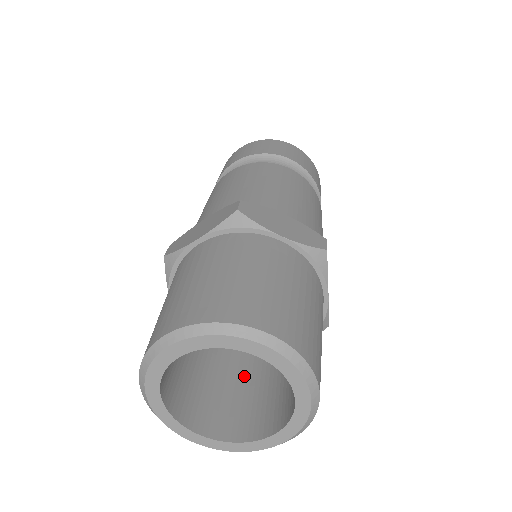
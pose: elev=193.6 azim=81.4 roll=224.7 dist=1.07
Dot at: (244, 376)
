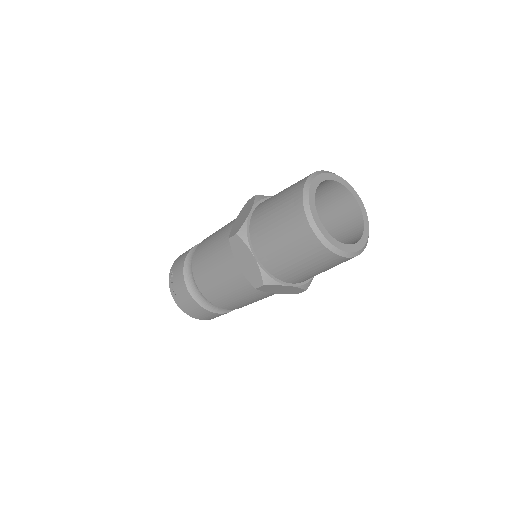
Dot at: occluded
